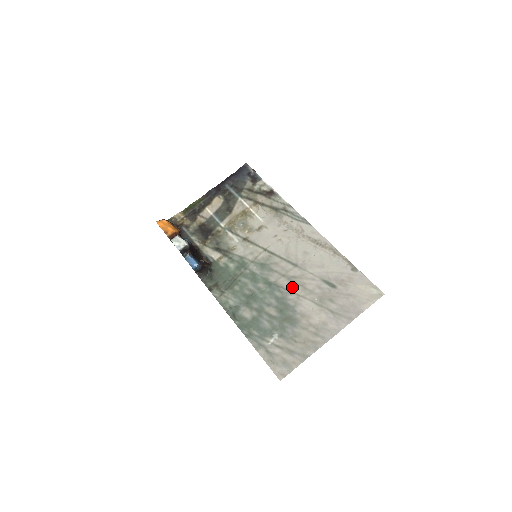
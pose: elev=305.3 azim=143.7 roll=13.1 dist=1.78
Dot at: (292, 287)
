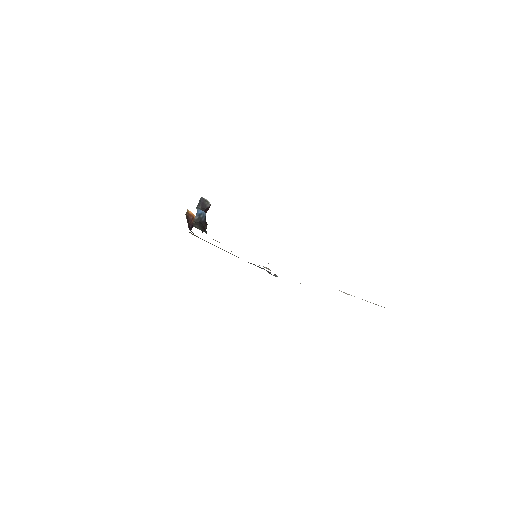
Dot at: occluded
